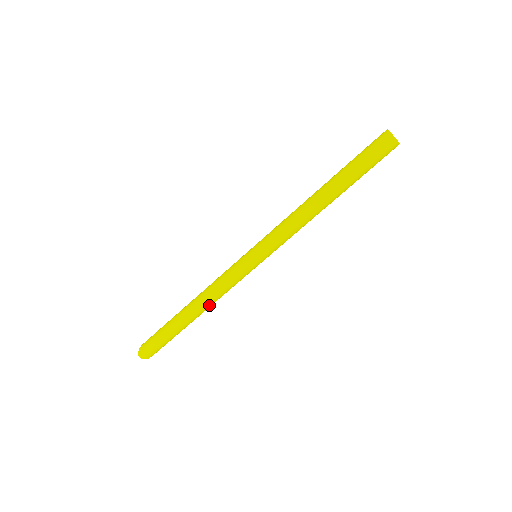
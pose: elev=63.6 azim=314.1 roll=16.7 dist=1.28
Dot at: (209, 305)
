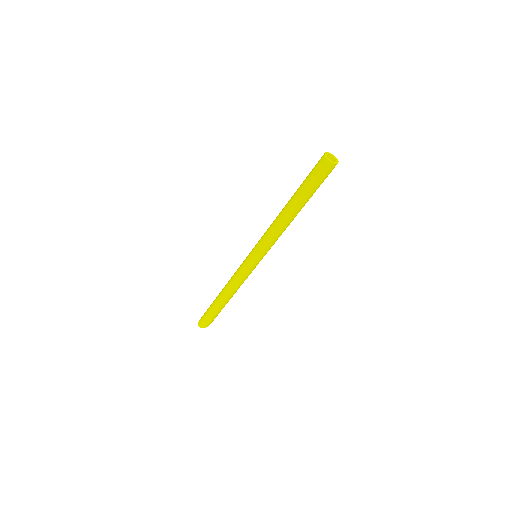
Dot at: (231, 292)
